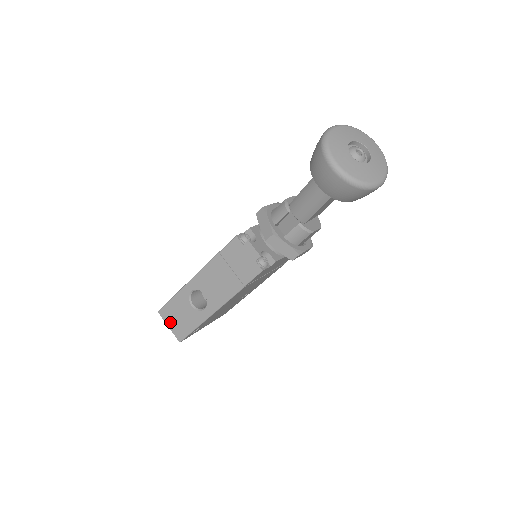
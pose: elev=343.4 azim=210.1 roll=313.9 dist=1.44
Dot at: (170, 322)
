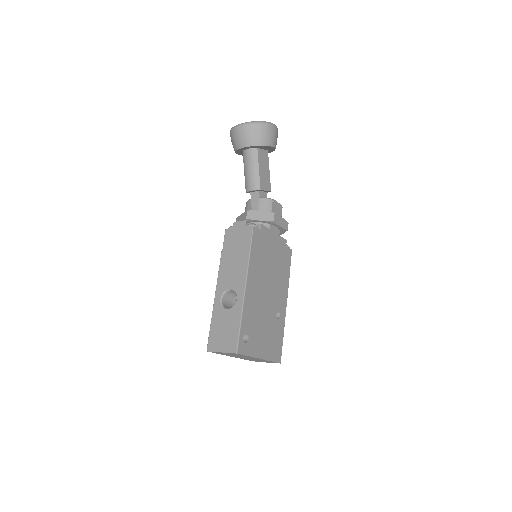
Dot at: (220, 346)
